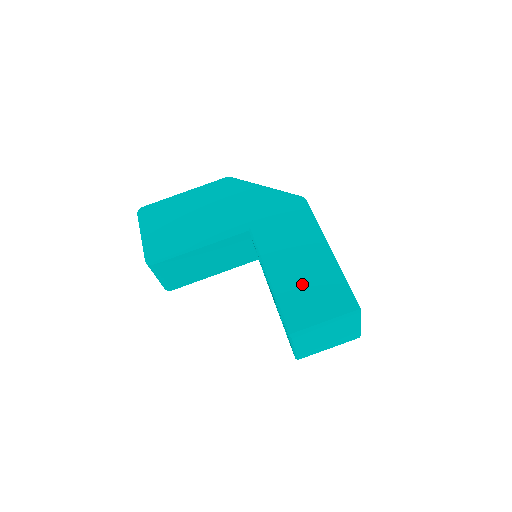
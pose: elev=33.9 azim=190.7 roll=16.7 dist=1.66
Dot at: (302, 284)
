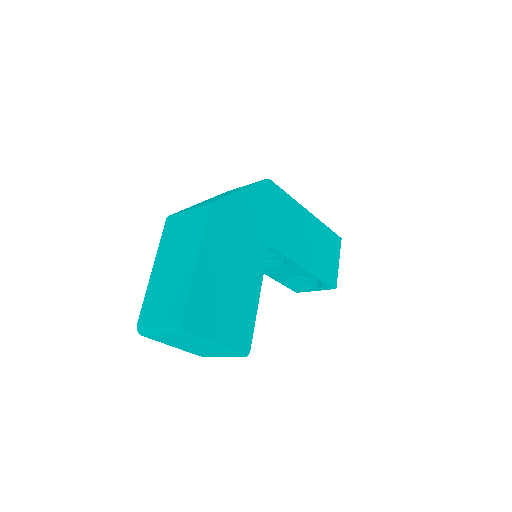
Dot at: (319, 252)
